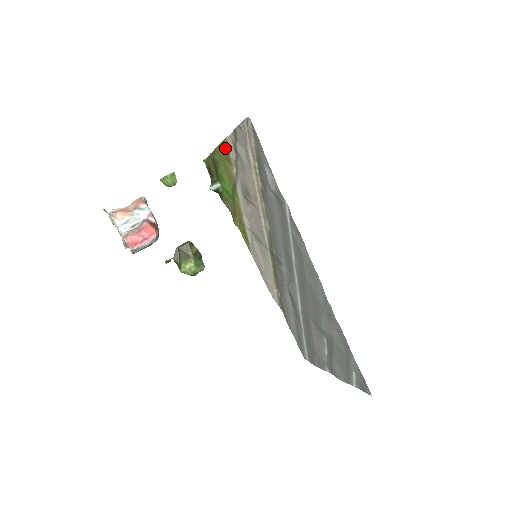
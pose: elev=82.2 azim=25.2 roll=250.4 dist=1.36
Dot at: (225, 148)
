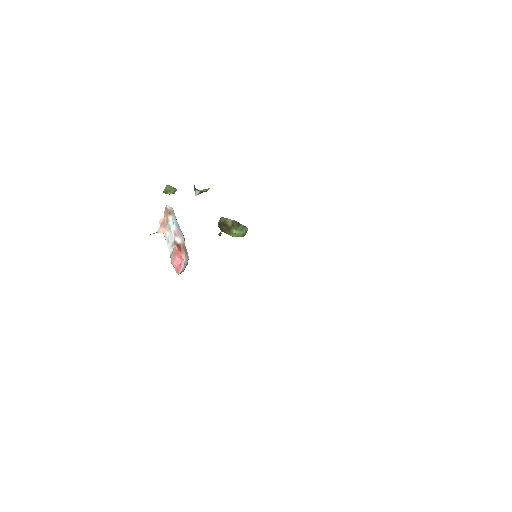
Dot at: occluded
